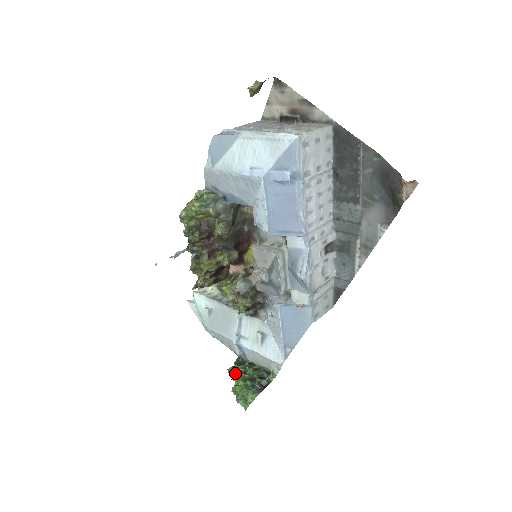
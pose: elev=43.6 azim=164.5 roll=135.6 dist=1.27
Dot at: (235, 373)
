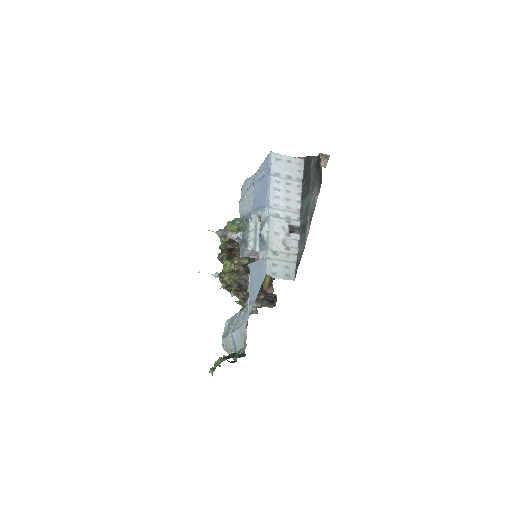
Dot at: occluded
